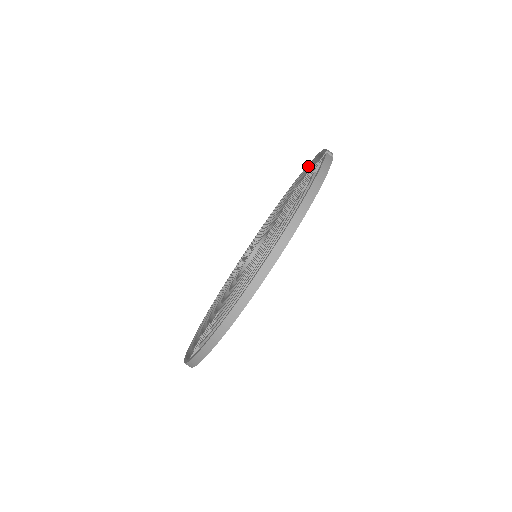
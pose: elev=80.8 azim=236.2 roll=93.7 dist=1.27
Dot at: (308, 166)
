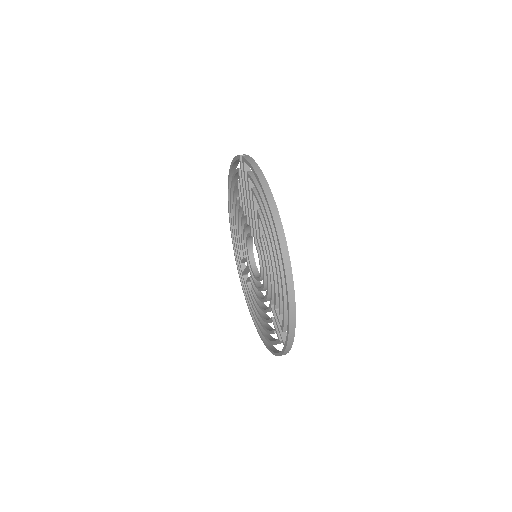
Dot at: (229, 180)
